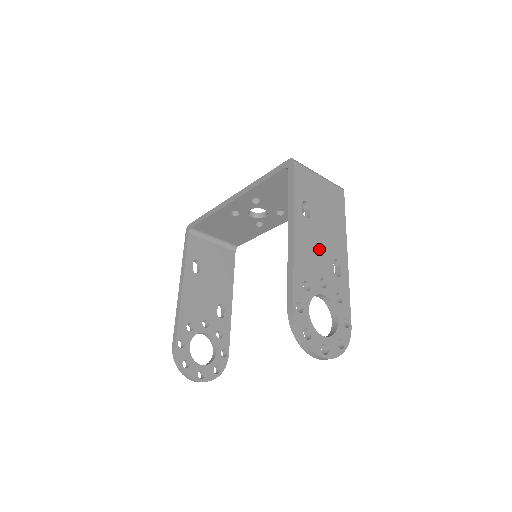
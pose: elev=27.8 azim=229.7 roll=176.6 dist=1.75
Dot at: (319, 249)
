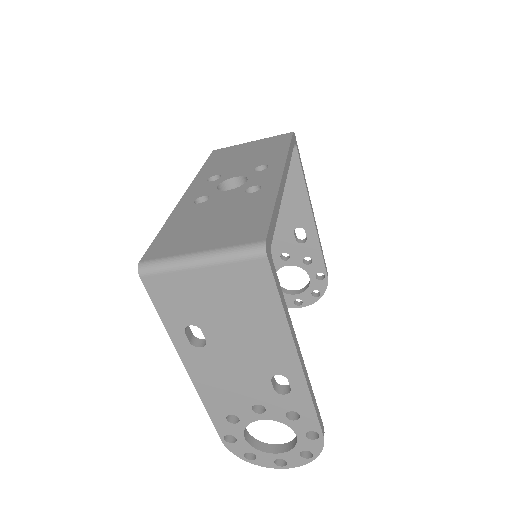
Dot at: (238, 375)
